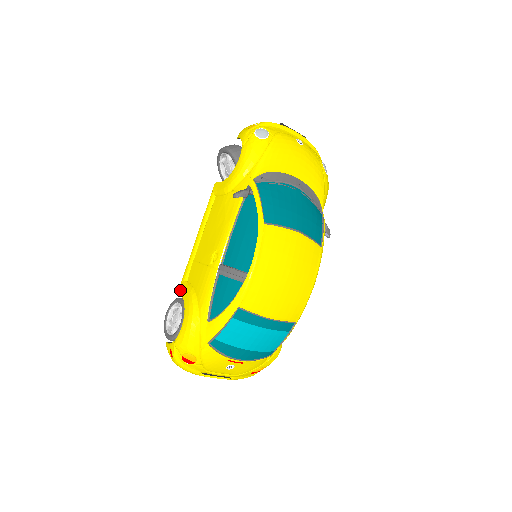
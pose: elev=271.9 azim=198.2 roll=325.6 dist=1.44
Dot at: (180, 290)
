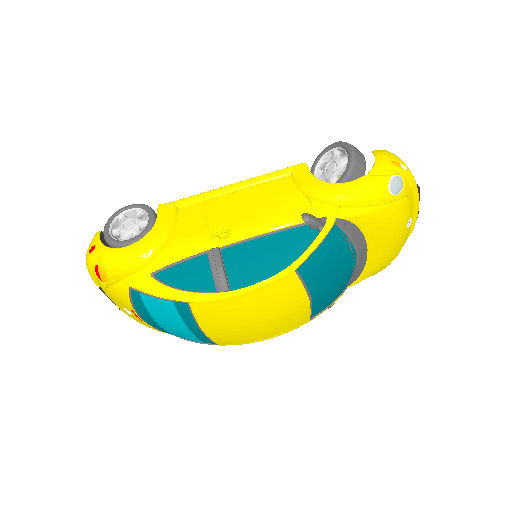
Dot at: (162, 209)
